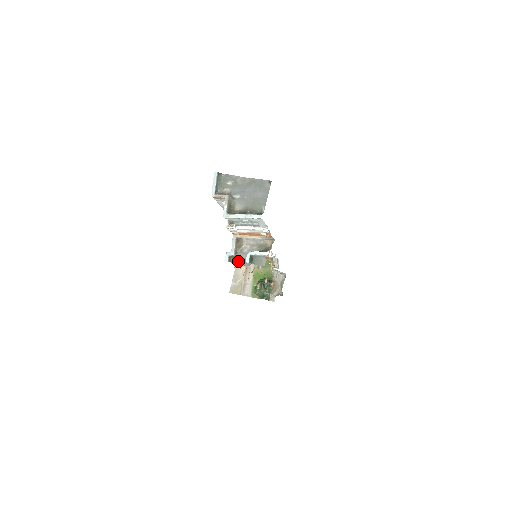
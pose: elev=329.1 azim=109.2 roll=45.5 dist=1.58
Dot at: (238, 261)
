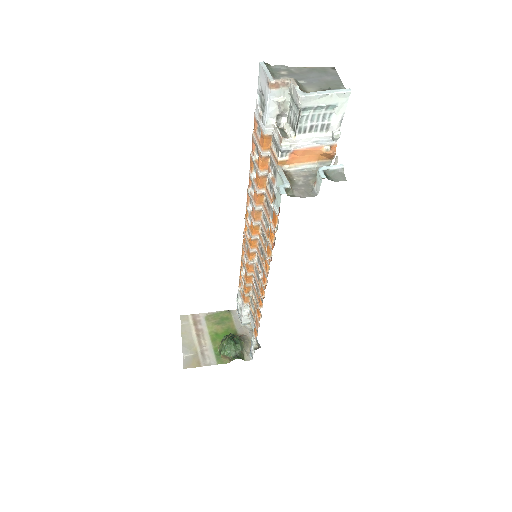
Dot at: (297, 194)
